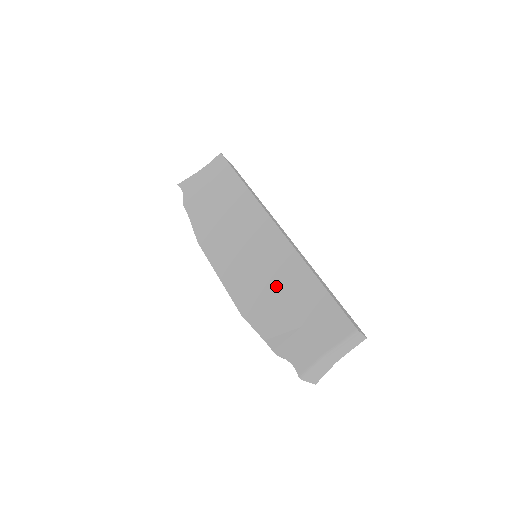
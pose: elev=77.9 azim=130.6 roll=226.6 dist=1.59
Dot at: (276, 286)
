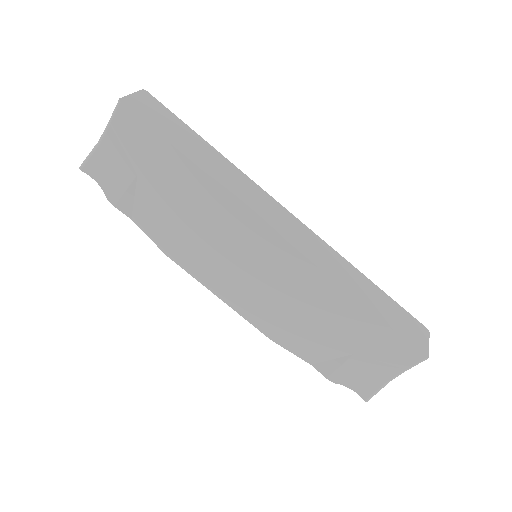
Dot at: (306, 312)
